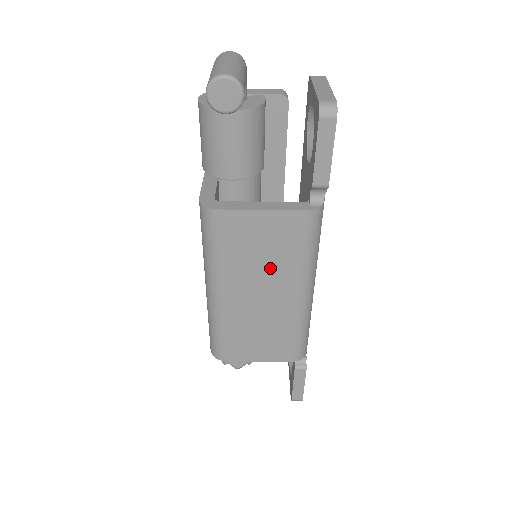
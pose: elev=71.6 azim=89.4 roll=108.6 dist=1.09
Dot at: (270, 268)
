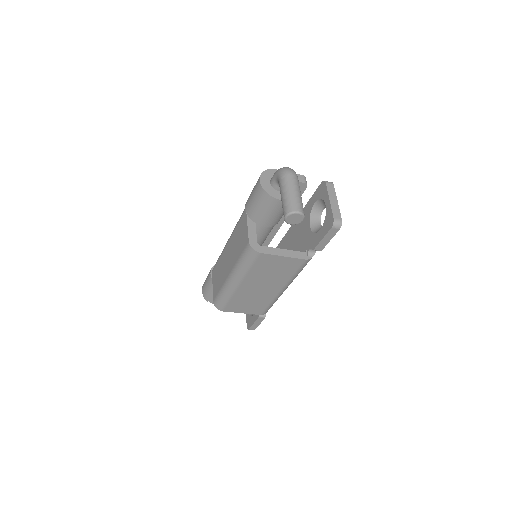
Dot at: (273, 278)
